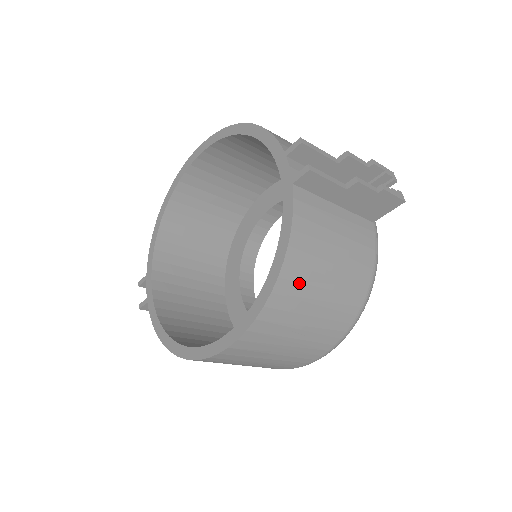
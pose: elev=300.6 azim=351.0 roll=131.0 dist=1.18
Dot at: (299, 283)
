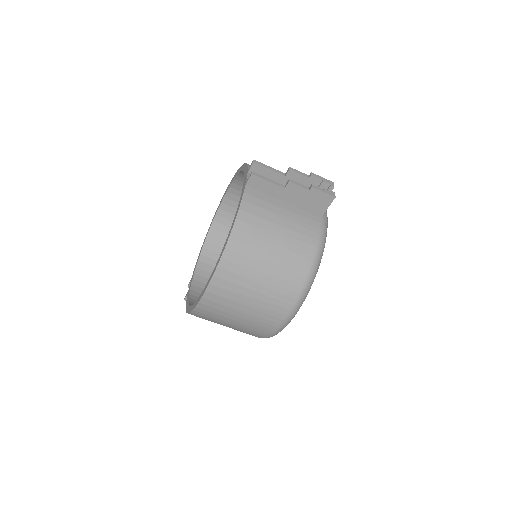
Dot at: (247, 245)
